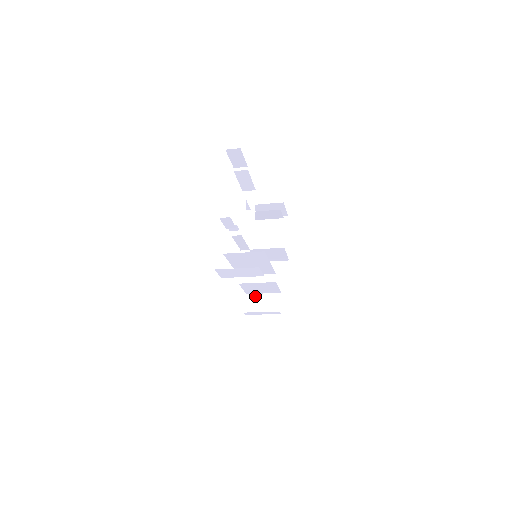
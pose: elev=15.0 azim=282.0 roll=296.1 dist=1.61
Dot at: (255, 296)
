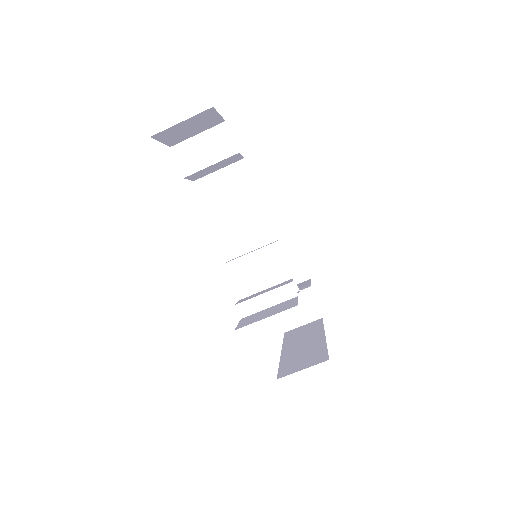
Dot at: occluded
